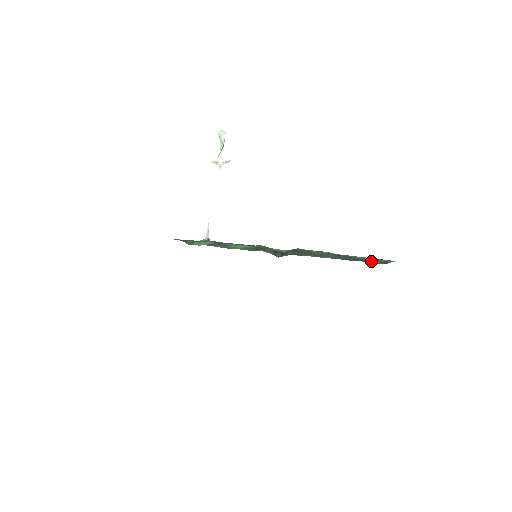
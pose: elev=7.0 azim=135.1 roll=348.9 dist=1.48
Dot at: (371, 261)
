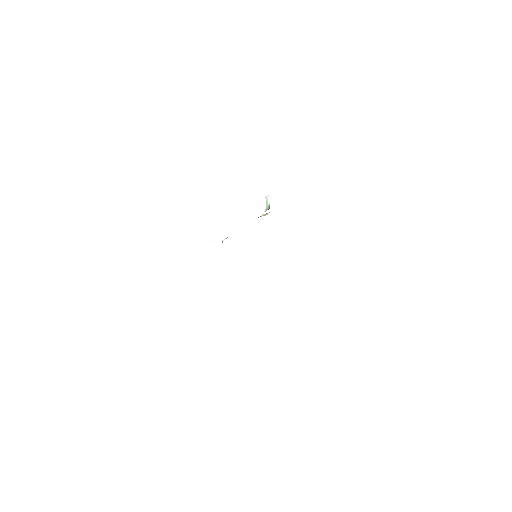
Dot at: occluded
